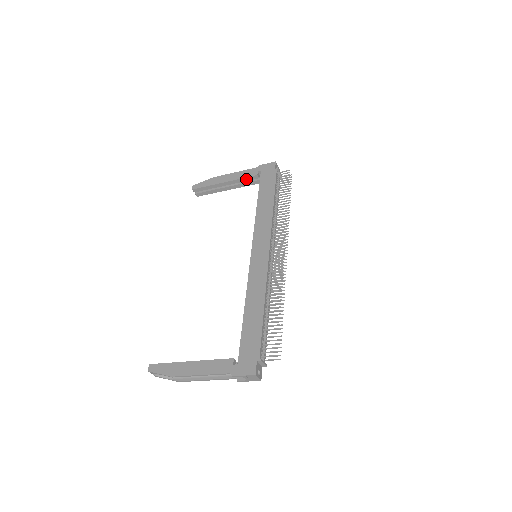
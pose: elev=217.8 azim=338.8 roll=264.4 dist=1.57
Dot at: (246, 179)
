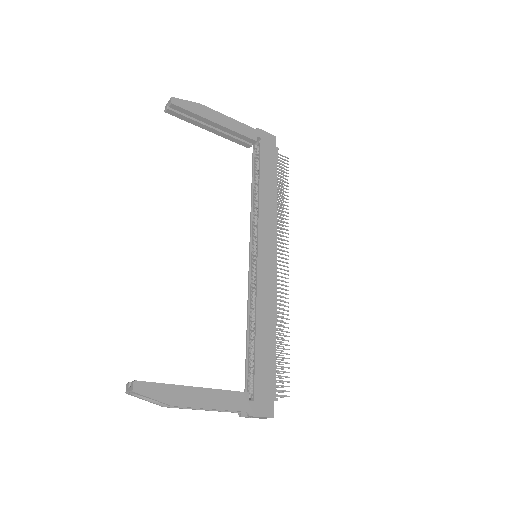
Dot at: (241, 136)
